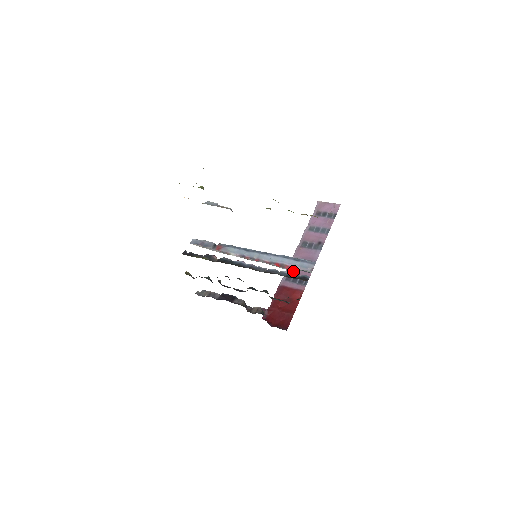
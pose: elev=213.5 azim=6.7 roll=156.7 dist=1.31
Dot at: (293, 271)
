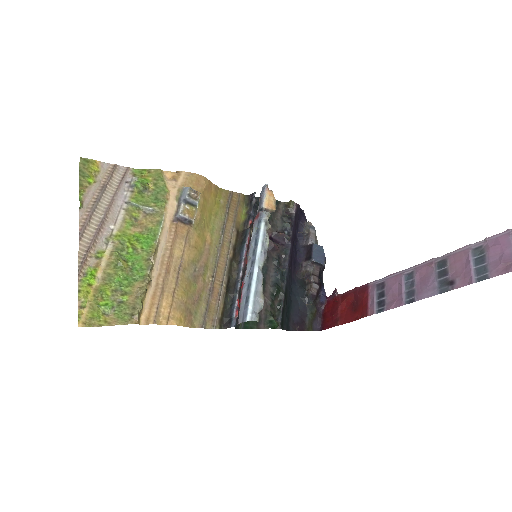
Dot at: (391, 283)
